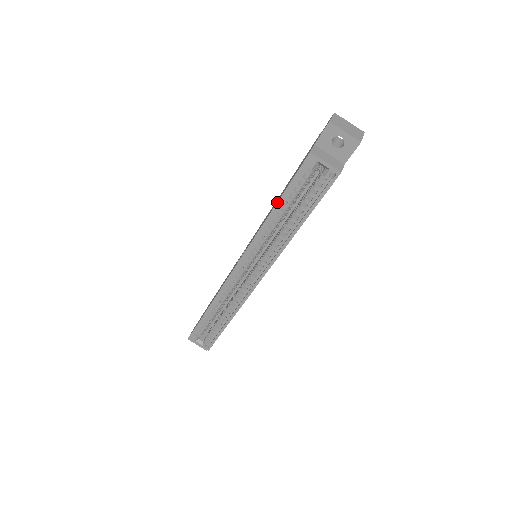
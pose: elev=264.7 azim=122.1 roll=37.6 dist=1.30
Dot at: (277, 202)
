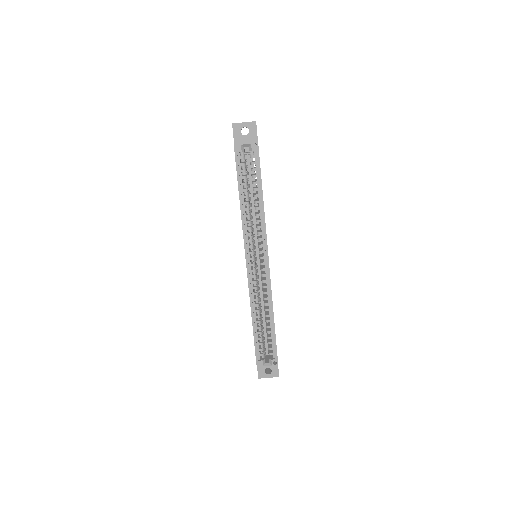
Dot at: (238, 190)
